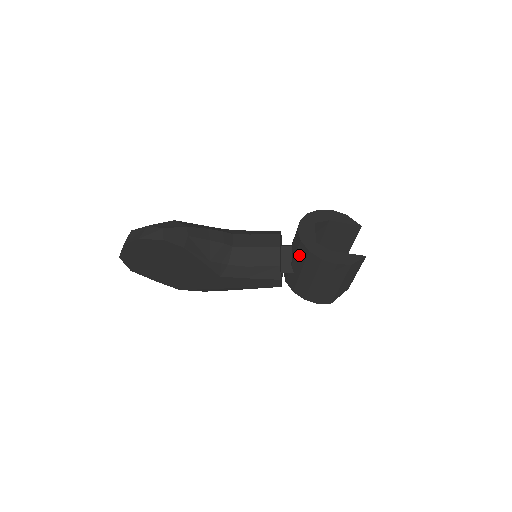
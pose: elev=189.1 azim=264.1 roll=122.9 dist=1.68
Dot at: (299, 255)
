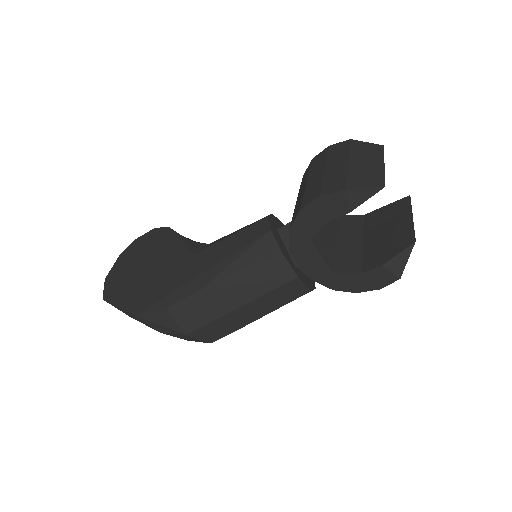
Dot at: occluded
